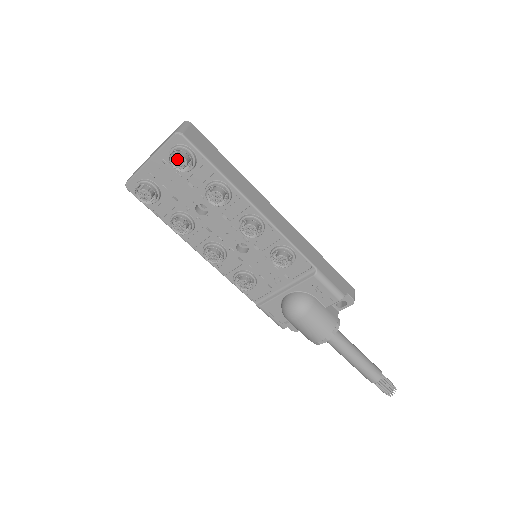
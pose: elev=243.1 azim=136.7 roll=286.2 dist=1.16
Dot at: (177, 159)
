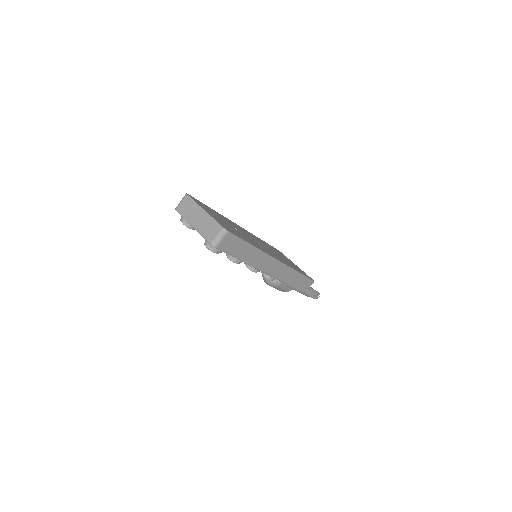
Dot at: occluded
